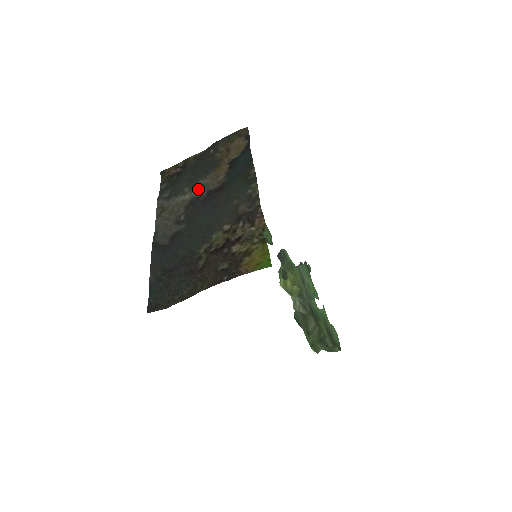
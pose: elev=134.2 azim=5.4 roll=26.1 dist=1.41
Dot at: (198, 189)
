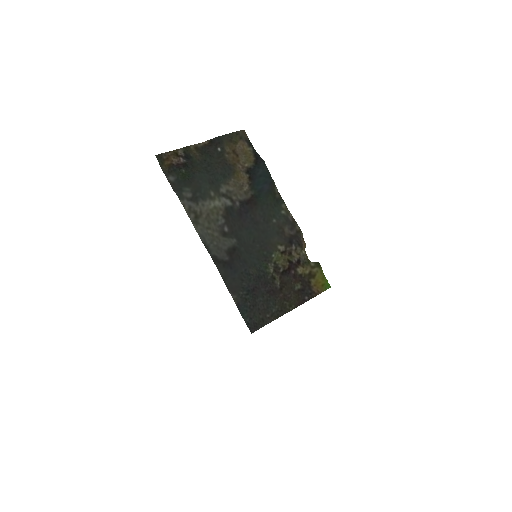
Dot at: (227, 196)
